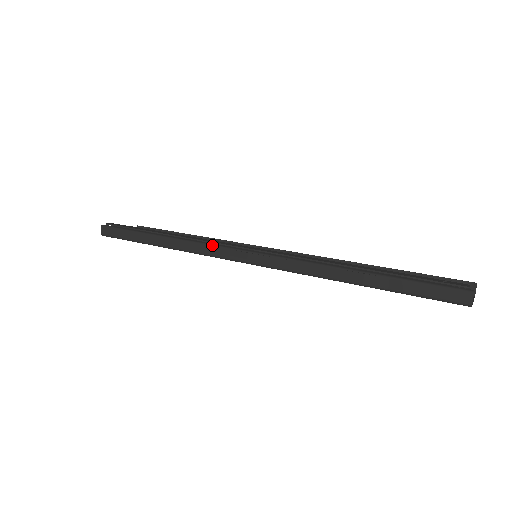
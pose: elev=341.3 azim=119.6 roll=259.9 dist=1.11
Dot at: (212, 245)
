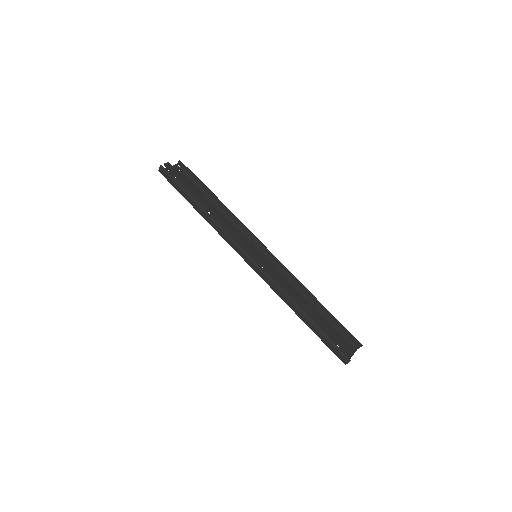
Dot at: (231, 239)
